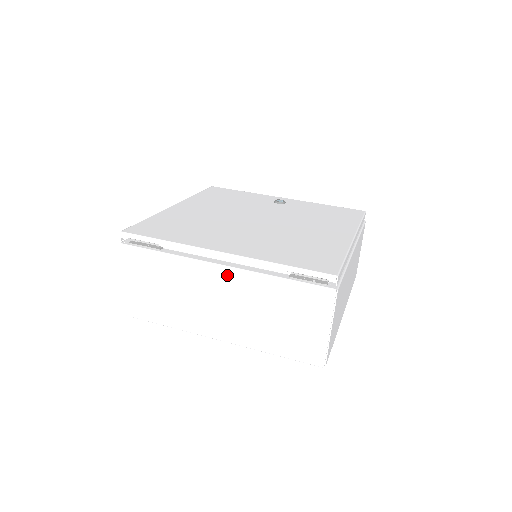
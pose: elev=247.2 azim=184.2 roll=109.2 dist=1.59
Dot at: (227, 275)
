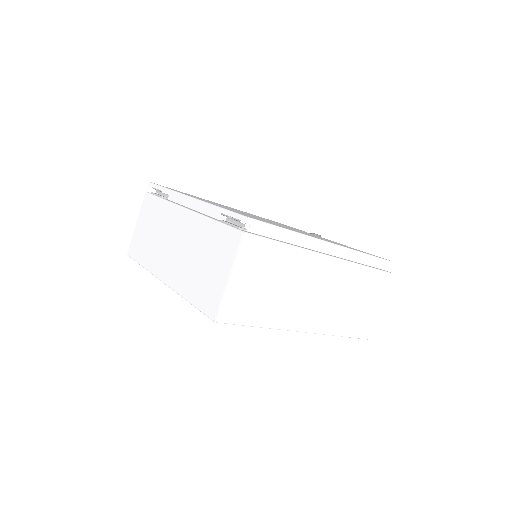
Dot at: (186, 217)
